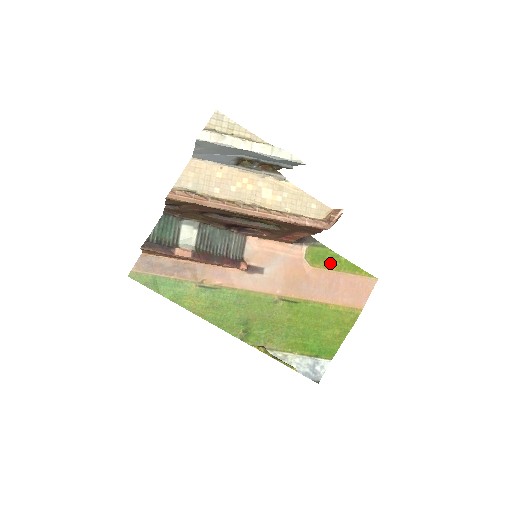
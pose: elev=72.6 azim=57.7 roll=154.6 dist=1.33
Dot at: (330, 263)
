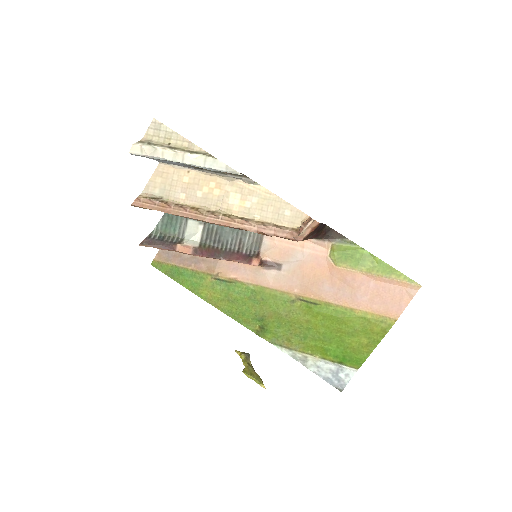
Dot at: (359, 263)
